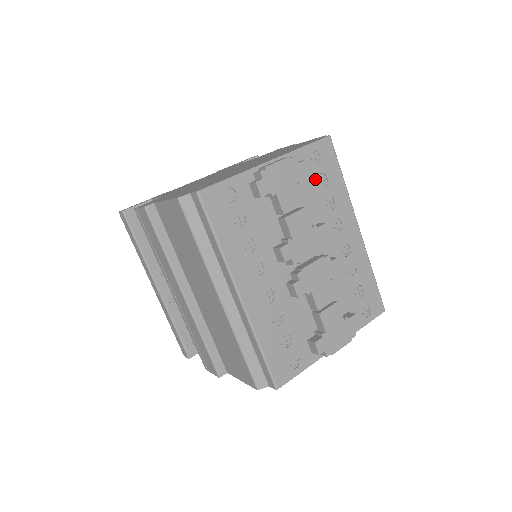
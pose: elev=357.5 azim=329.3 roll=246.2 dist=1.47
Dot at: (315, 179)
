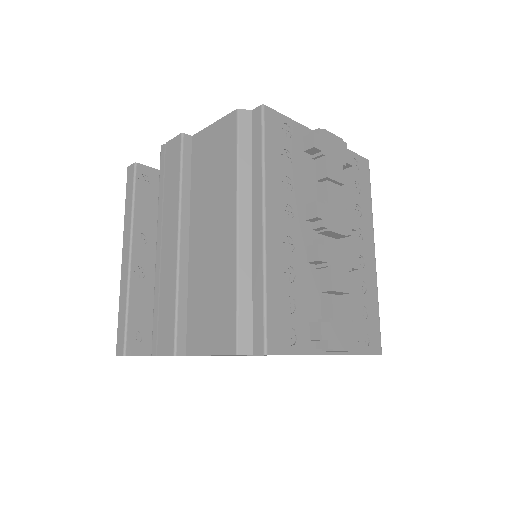
Dot at: (351, 181)
